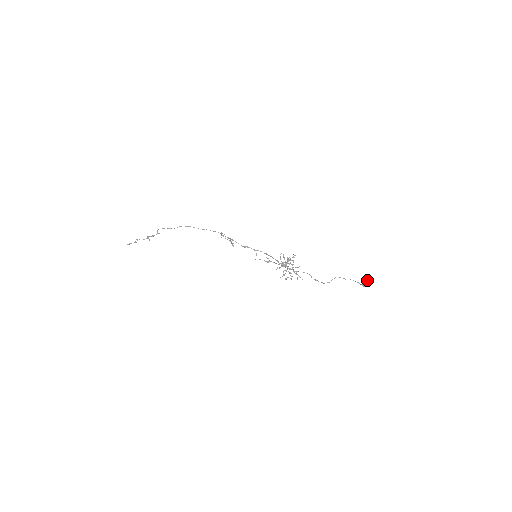
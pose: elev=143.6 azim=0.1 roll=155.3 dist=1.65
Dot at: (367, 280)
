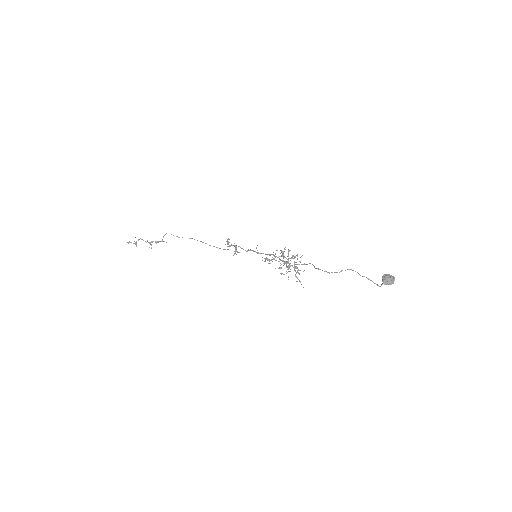
Dot at: (391, 275)
